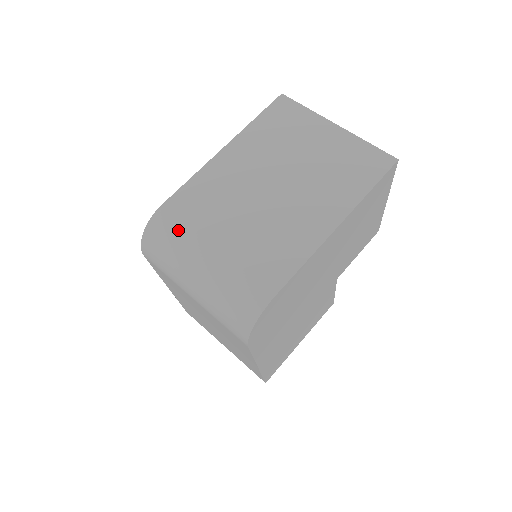
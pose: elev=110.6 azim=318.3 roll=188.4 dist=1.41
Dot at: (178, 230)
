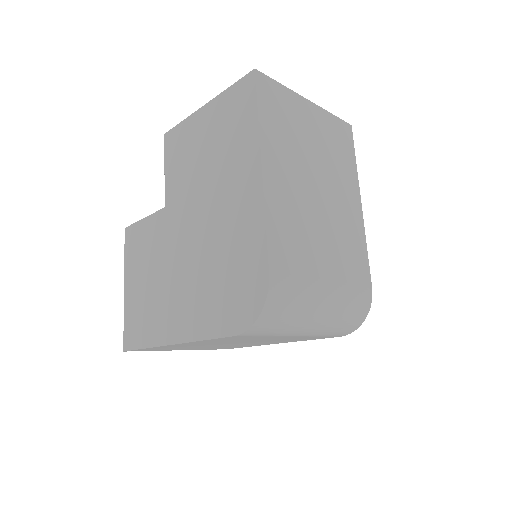
Dot at: (297, 288)
